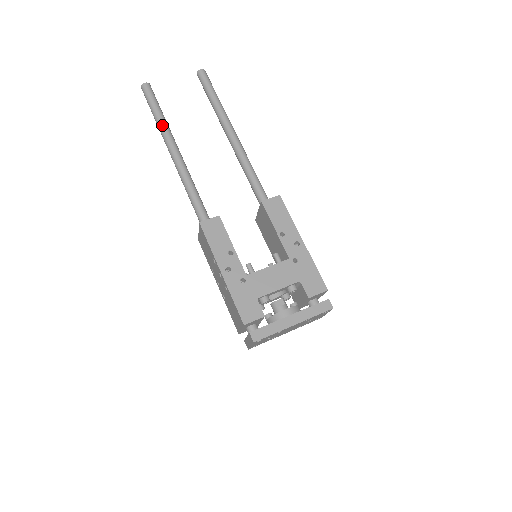
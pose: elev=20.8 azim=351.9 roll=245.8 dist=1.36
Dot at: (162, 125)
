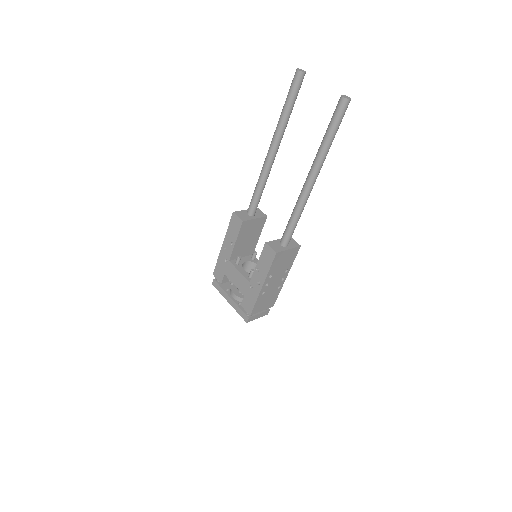
Dot at: (279, 121)
